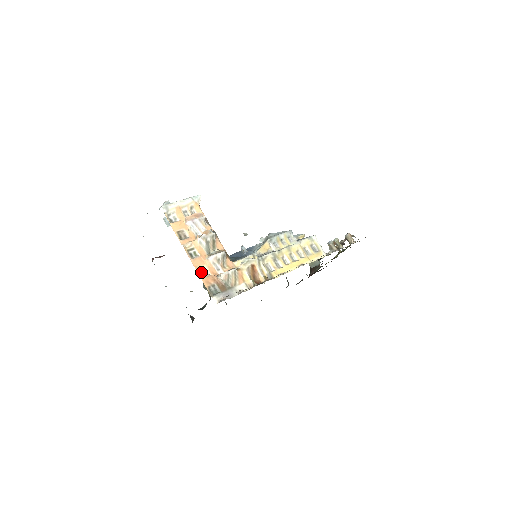
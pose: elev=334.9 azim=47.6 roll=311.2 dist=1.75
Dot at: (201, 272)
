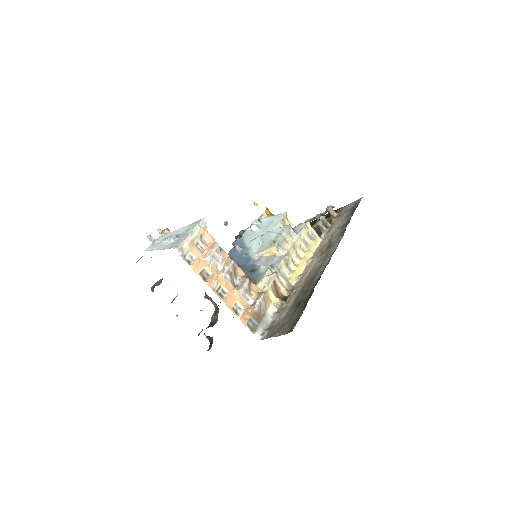
Dot at: (235, 310)
